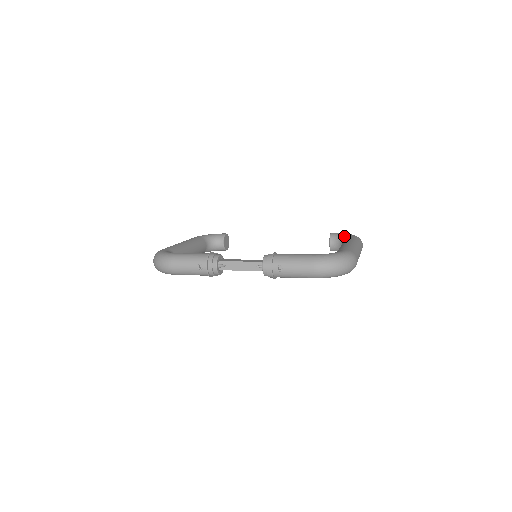
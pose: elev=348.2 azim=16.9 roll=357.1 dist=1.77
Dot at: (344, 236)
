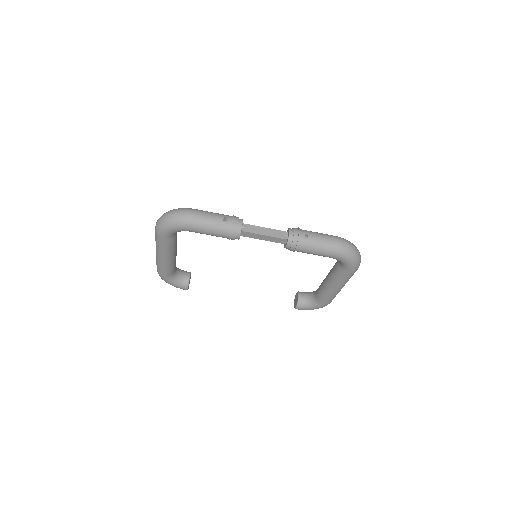
Dot at: (313, 291)
